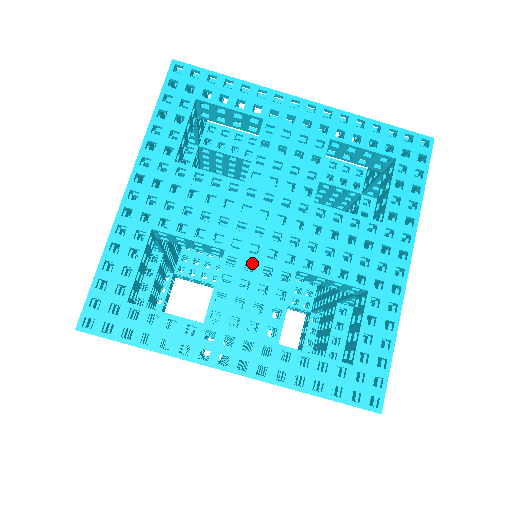
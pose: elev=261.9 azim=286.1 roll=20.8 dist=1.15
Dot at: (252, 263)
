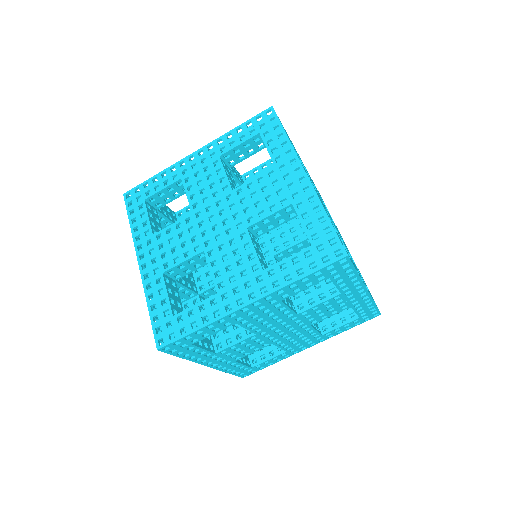
Dot at: (260, 337)
